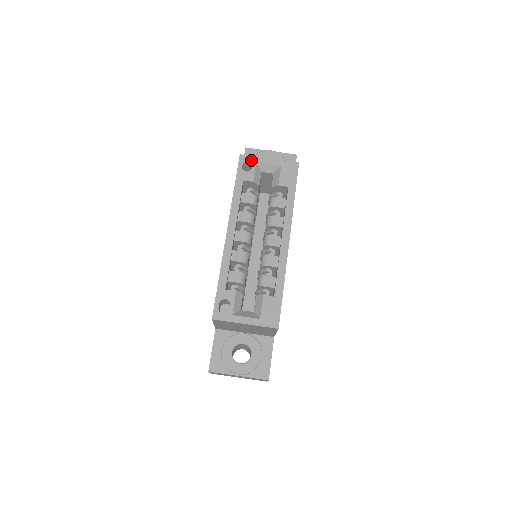
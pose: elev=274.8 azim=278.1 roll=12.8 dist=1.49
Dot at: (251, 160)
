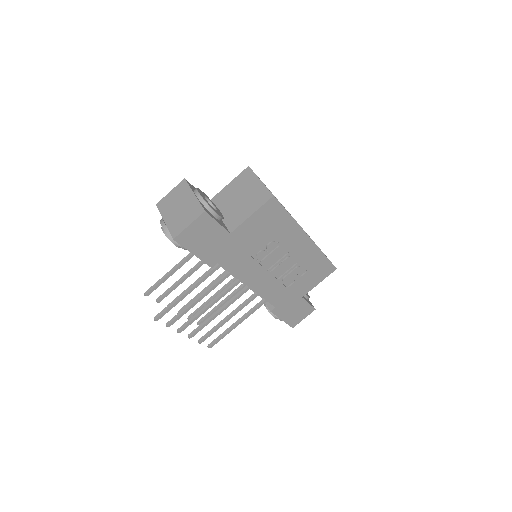
Dot at: occluded
